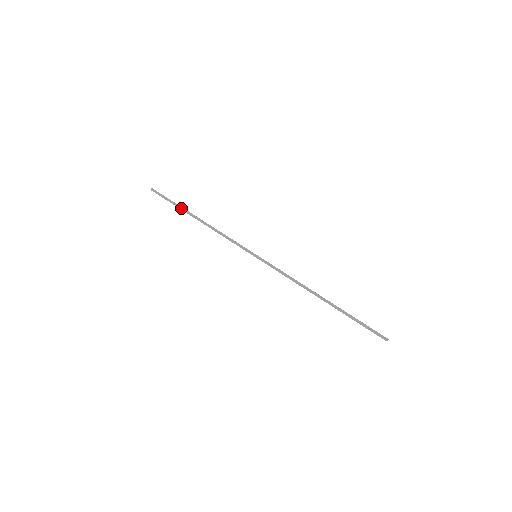
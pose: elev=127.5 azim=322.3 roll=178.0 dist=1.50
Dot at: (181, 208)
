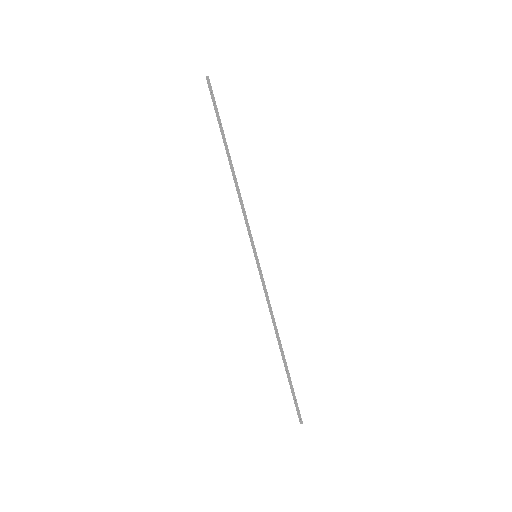
Dot at: (223, 134)
